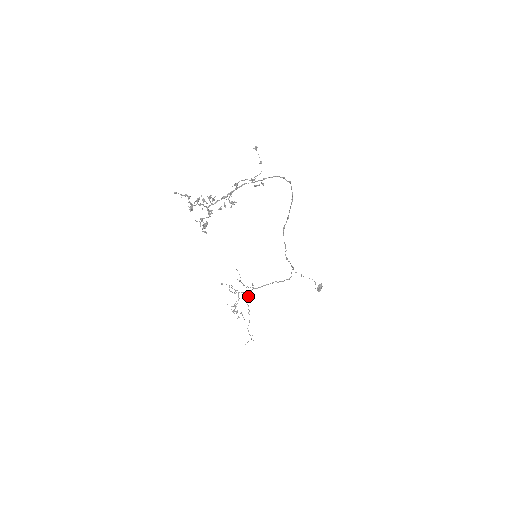
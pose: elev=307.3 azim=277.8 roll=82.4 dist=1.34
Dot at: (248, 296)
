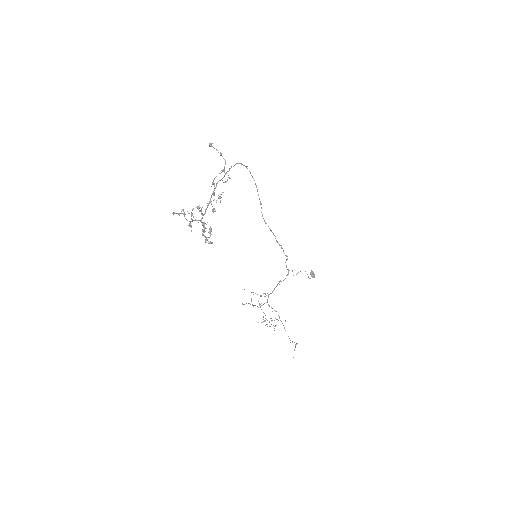
Dot at: (269, 305)
